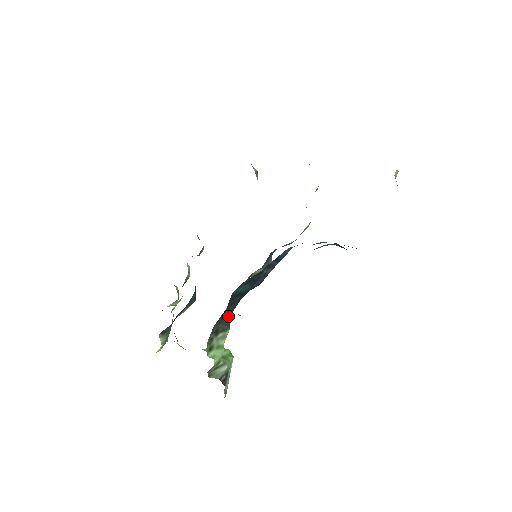
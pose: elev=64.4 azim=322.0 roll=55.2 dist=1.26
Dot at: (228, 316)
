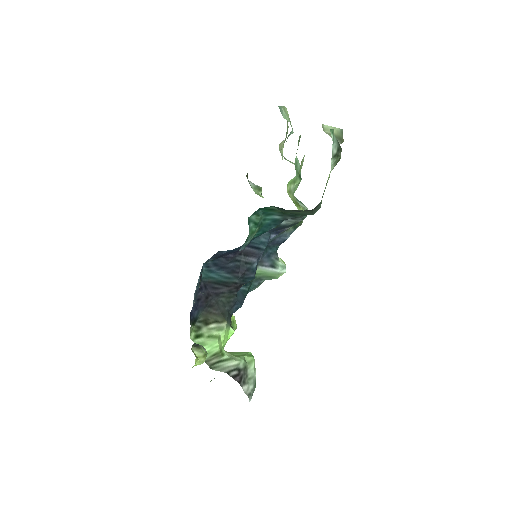
Dot at: (223, 309)
